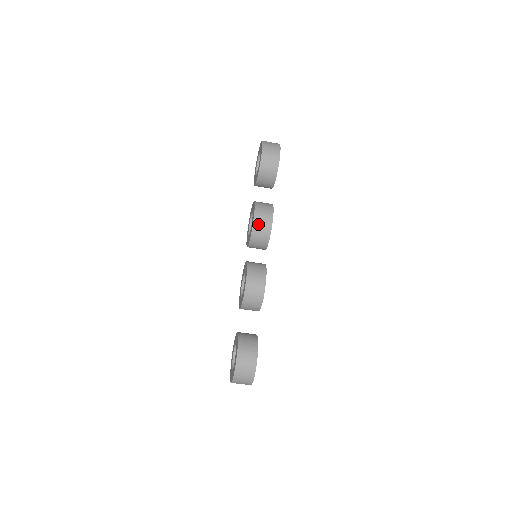
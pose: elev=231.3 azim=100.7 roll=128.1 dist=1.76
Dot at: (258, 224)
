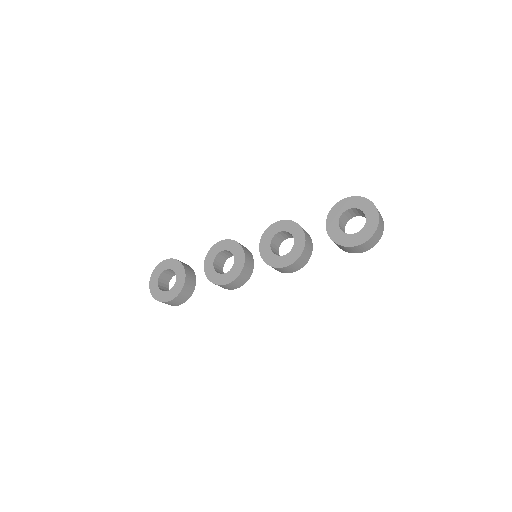
Dot at: (282, 269)
